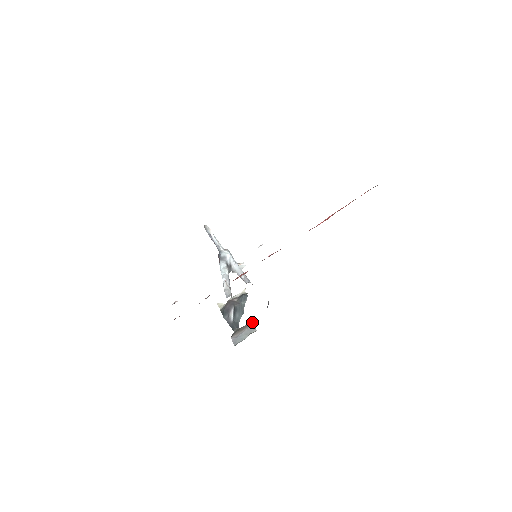
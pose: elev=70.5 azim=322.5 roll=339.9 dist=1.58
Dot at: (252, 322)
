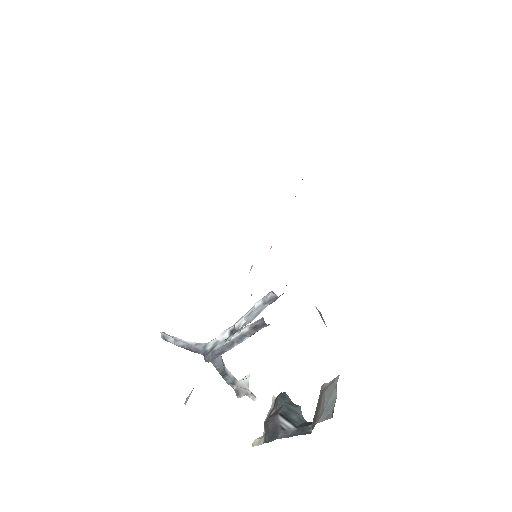
Dot at: occluded
